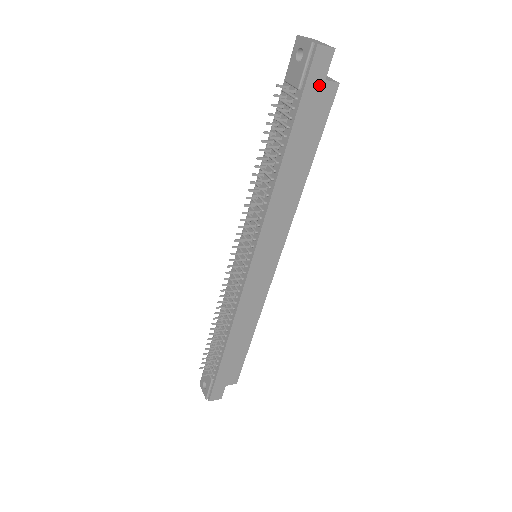
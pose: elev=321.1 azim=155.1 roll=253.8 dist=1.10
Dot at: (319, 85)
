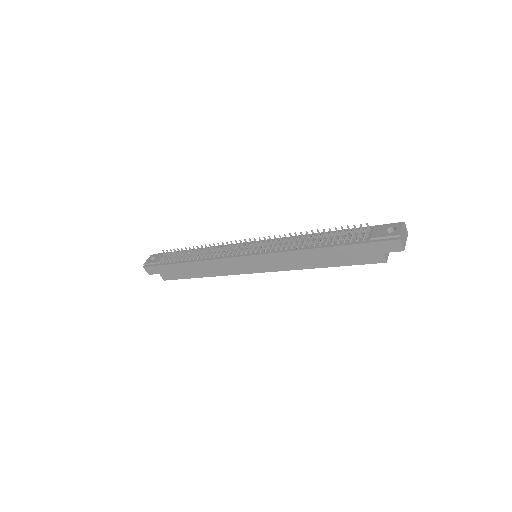
Dot at: (378, 251)
